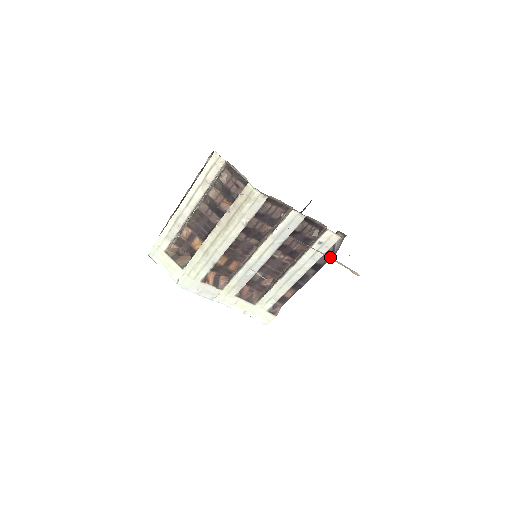
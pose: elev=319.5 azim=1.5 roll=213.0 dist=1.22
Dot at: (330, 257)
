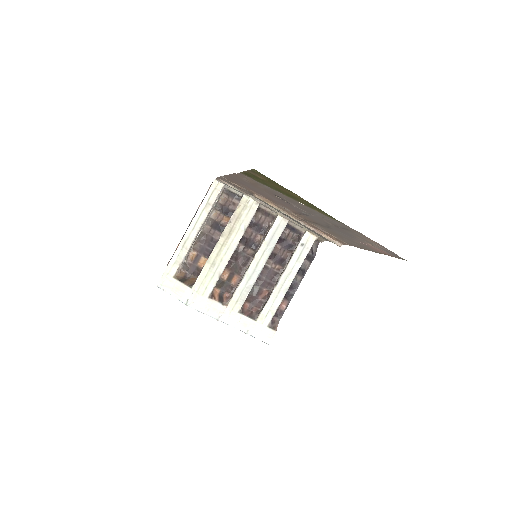
Dot at: (311, 261)
